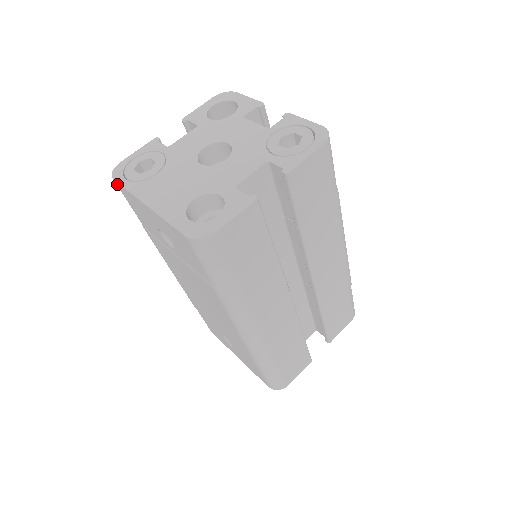
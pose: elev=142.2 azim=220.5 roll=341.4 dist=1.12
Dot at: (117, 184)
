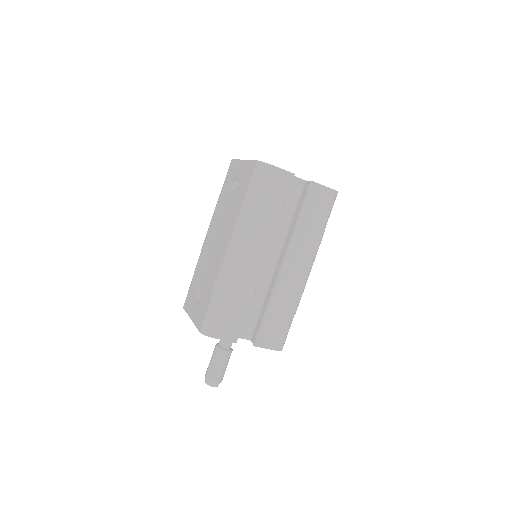
Dot at: (232, 161)
